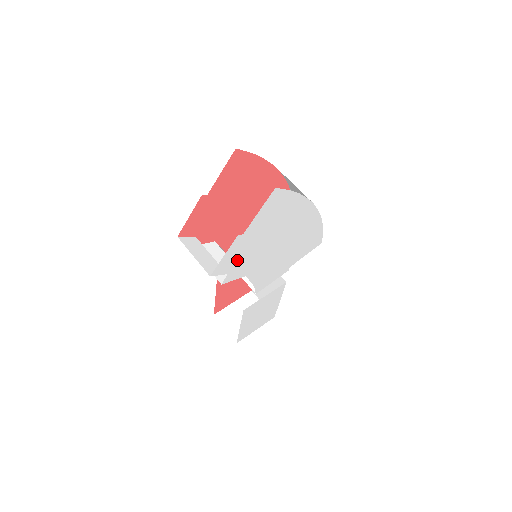
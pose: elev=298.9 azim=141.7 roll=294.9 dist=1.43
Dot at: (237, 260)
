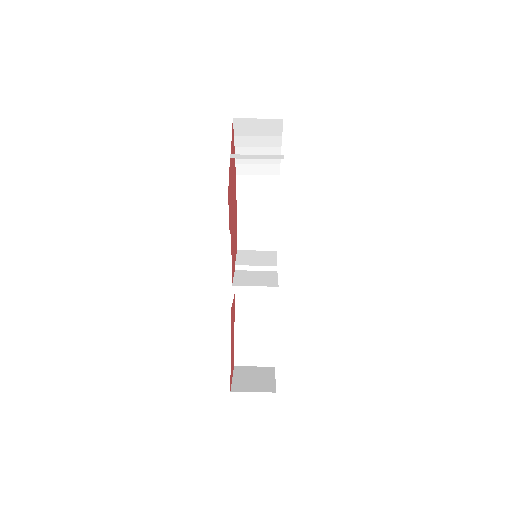
Dot at: occluded
